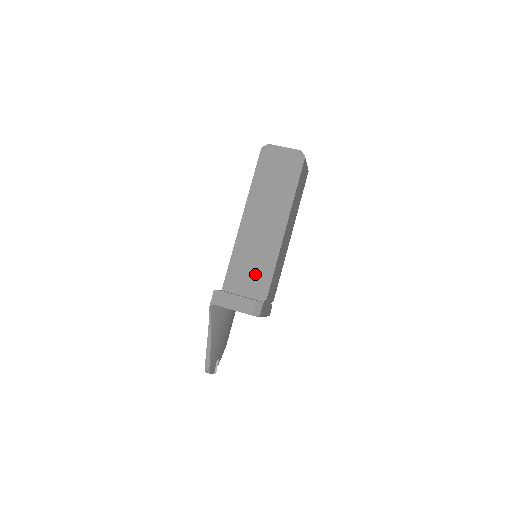
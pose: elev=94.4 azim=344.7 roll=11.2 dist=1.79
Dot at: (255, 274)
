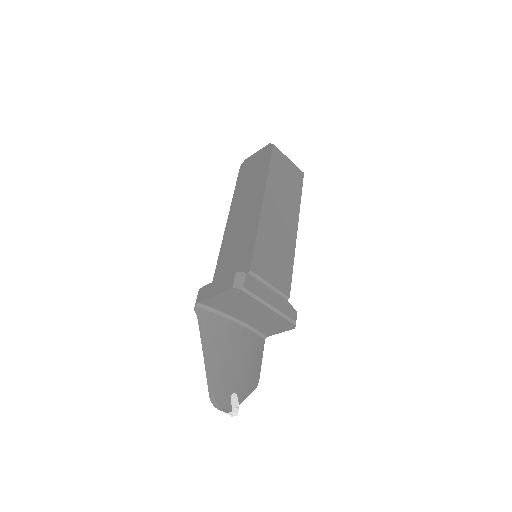
Dot at: (239, 255)
